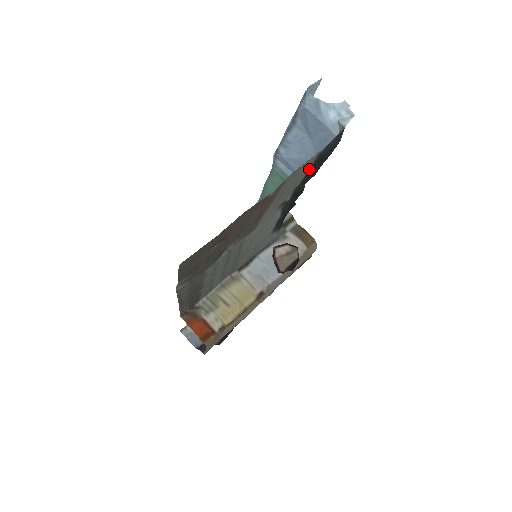
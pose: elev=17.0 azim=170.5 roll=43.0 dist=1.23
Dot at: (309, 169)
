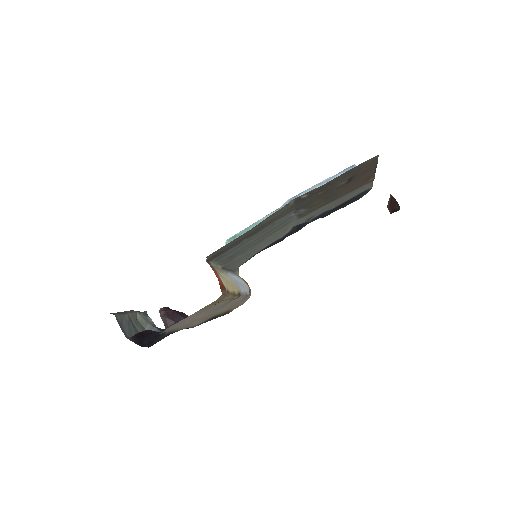
Dot at: (349, 199)
